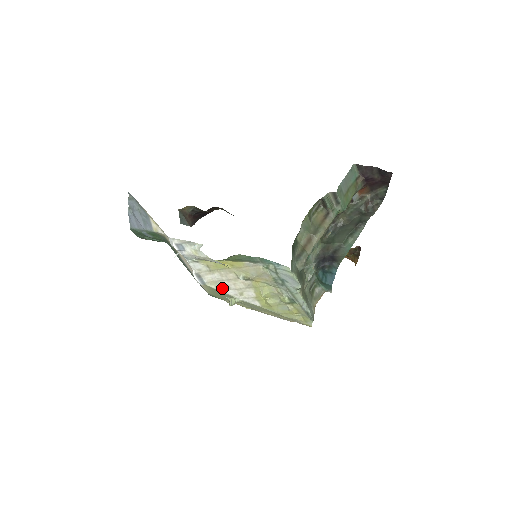
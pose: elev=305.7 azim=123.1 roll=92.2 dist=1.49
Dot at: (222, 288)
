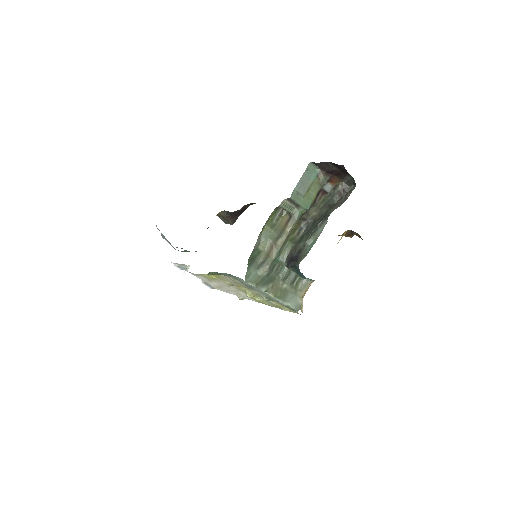
Dot at: (225, 290)
